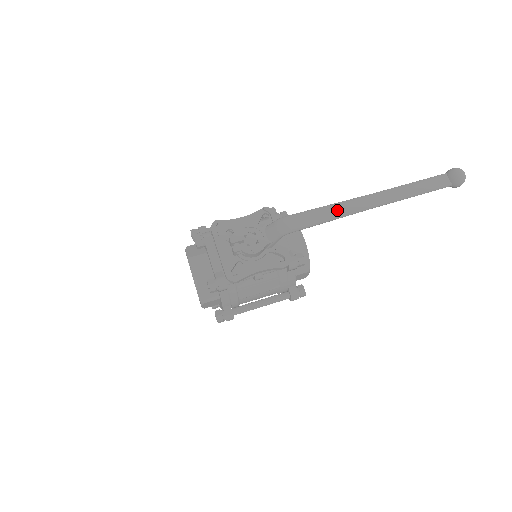
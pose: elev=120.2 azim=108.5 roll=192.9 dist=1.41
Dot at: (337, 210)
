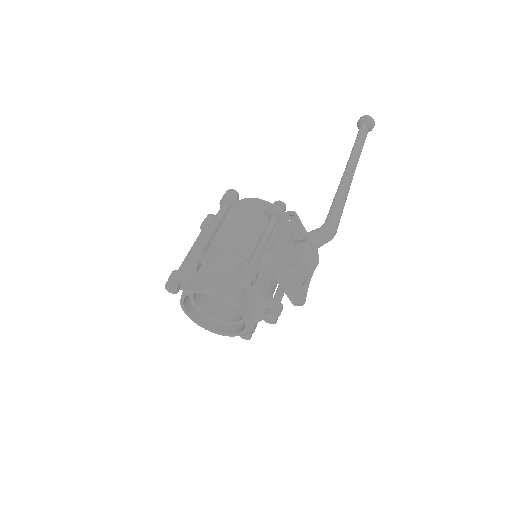
Dot at: (346, 194)
